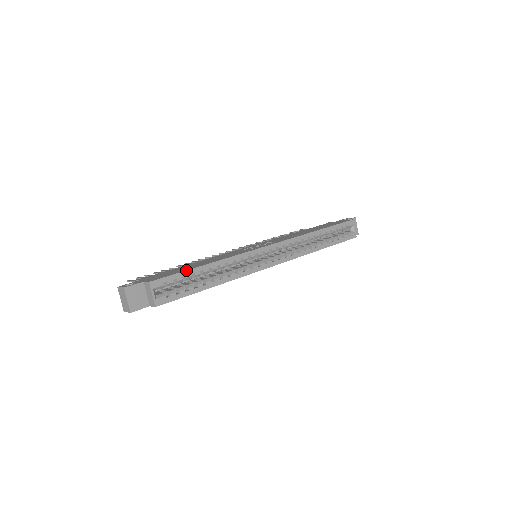
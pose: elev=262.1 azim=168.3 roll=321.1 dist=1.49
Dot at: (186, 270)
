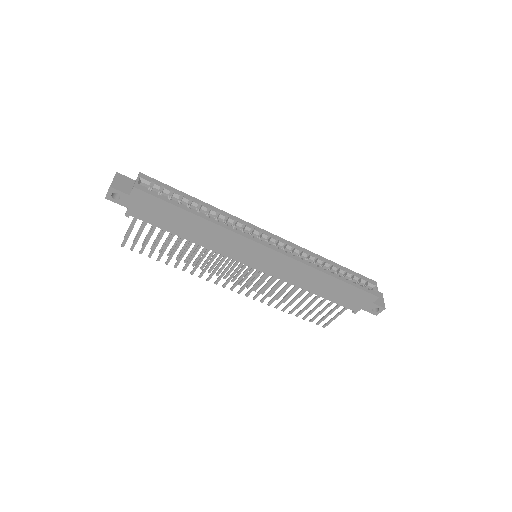
Dot at: occluded
